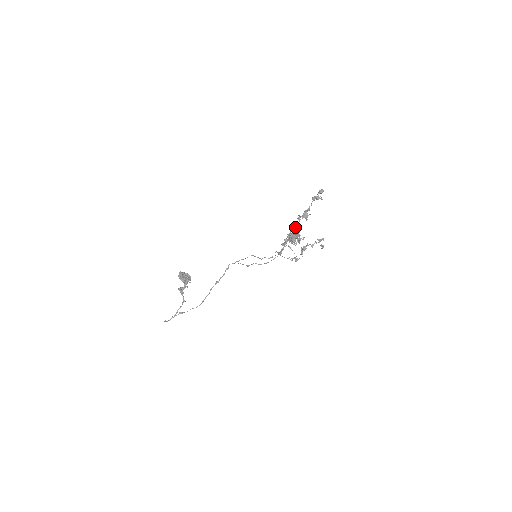
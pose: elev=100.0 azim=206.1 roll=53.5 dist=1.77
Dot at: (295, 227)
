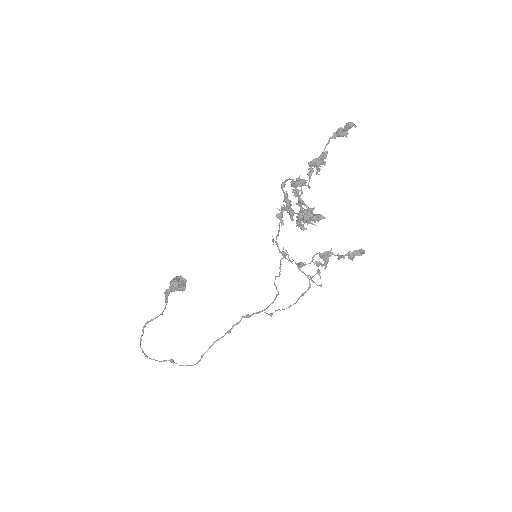
Dot at: (296, 179)
